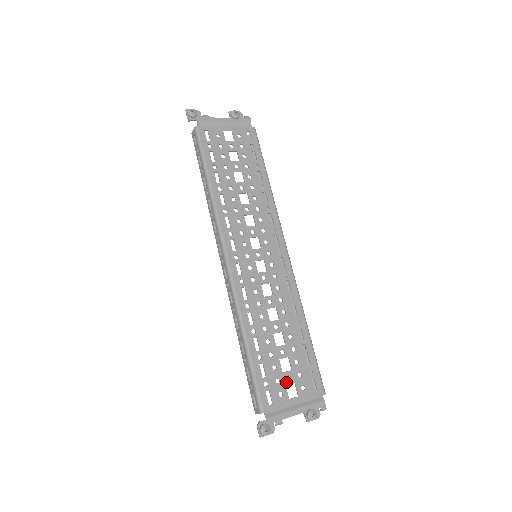
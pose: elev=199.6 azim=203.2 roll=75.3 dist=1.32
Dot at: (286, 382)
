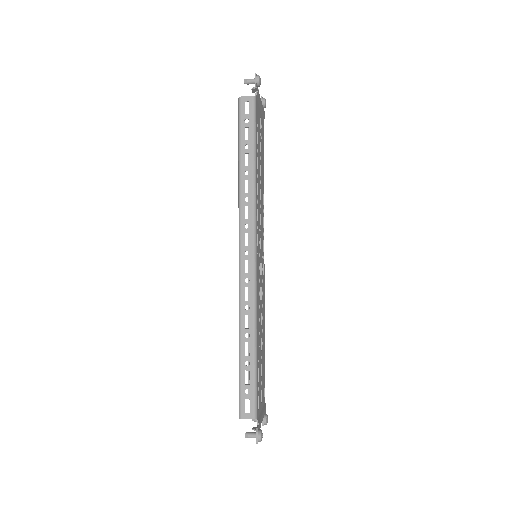
Dot at: (261, 388)
